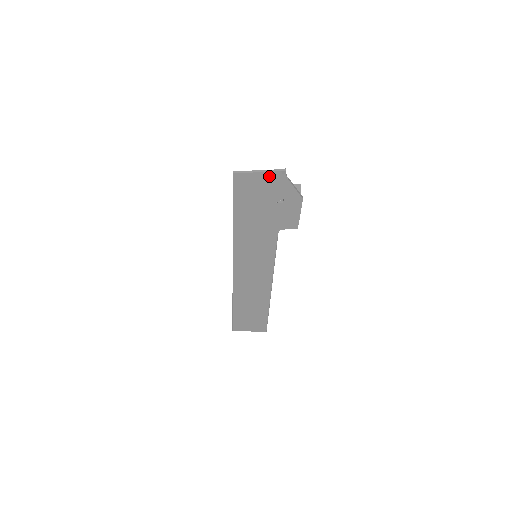
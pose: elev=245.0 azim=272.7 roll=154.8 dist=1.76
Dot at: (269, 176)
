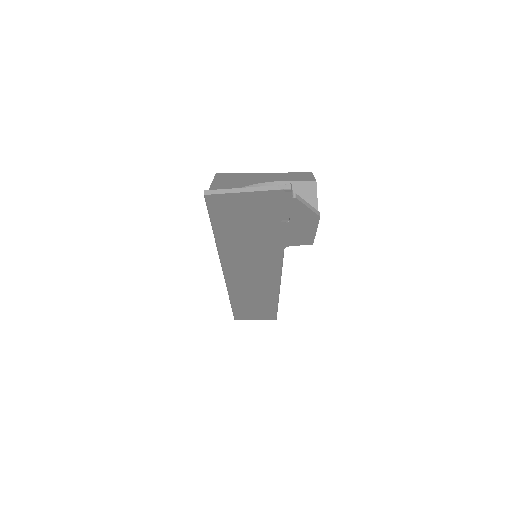
Dot at: (264, 195)
